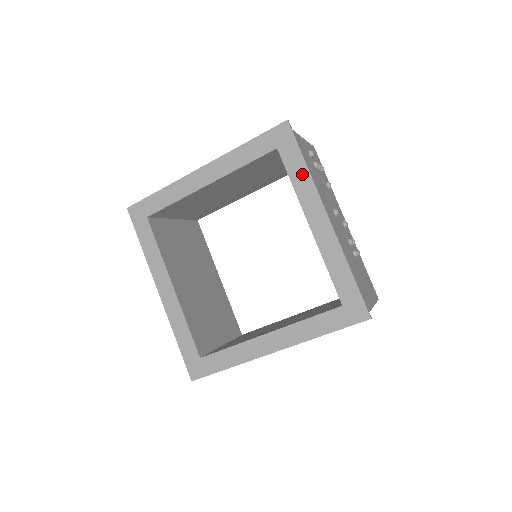
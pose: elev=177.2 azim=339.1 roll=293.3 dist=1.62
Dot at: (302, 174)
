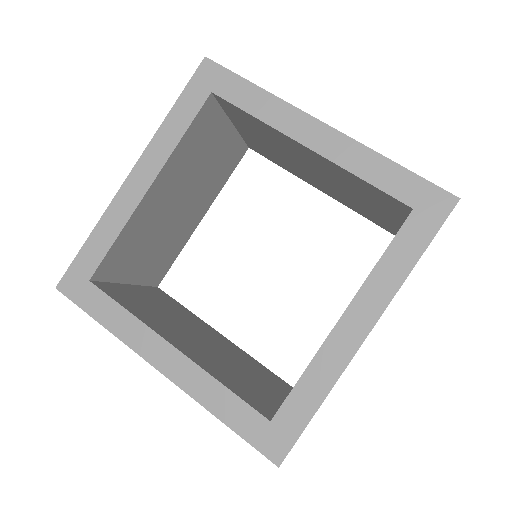
Dot at: (401, 265)
